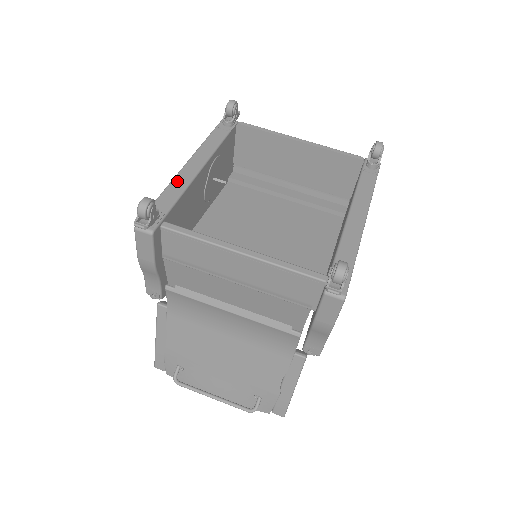
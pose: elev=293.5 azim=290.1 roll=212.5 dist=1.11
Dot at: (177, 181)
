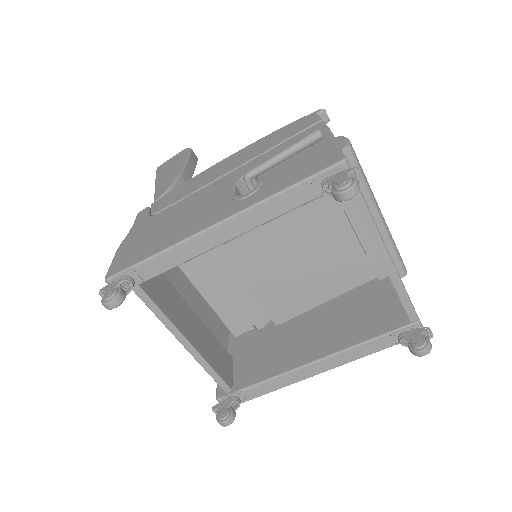
Dot at: (183, 248)
